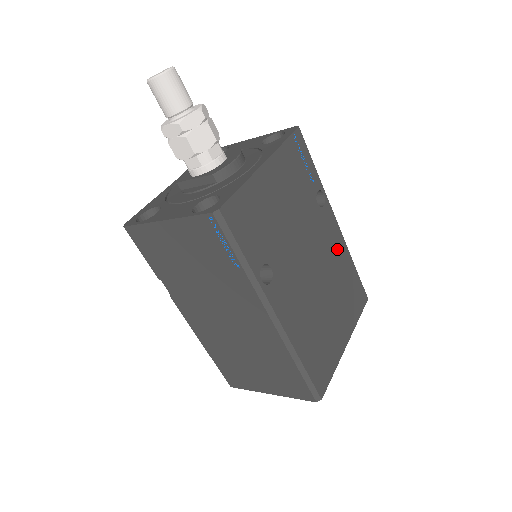
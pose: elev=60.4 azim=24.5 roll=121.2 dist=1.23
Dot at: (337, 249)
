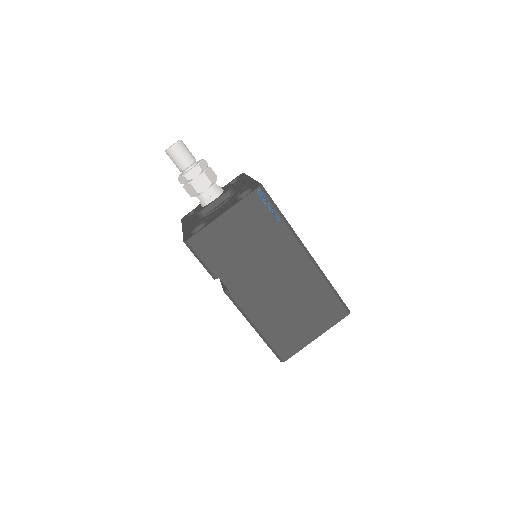
Dot at: occluded
